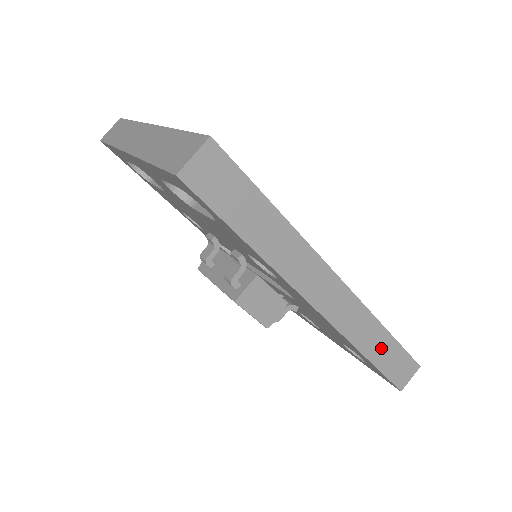
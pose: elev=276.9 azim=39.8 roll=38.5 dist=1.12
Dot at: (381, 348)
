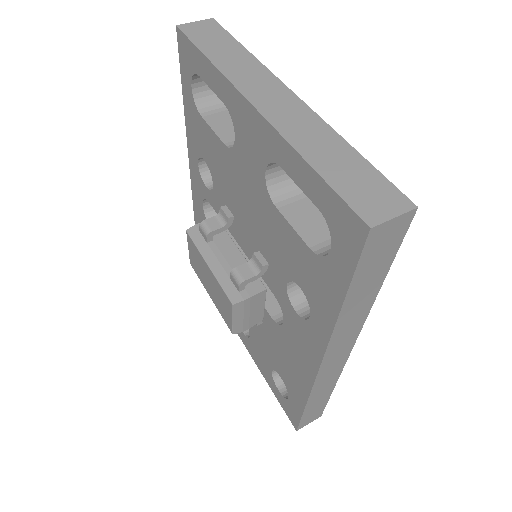
Dot at: (319, 400)
